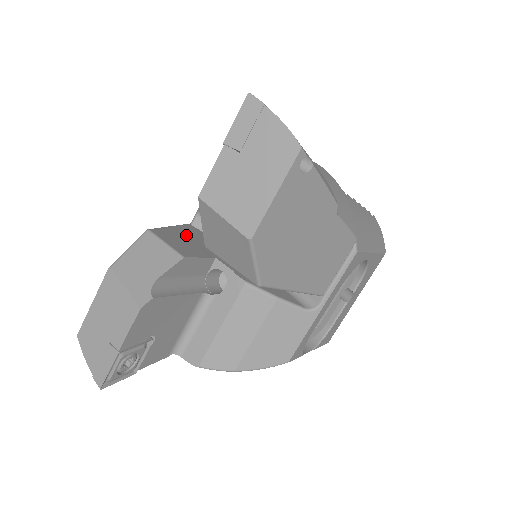
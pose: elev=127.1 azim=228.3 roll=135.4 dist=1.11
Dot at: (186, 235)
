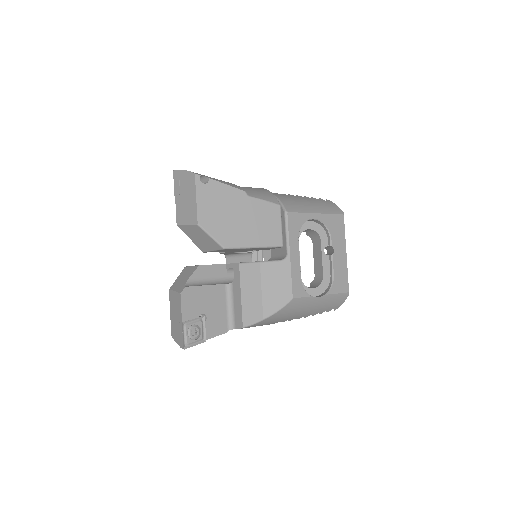
Dot at: occluded
